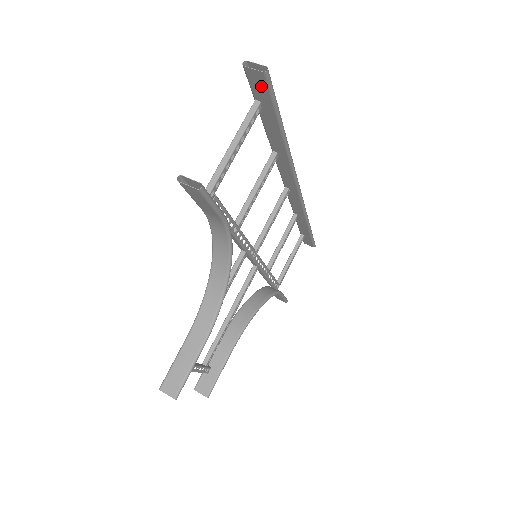
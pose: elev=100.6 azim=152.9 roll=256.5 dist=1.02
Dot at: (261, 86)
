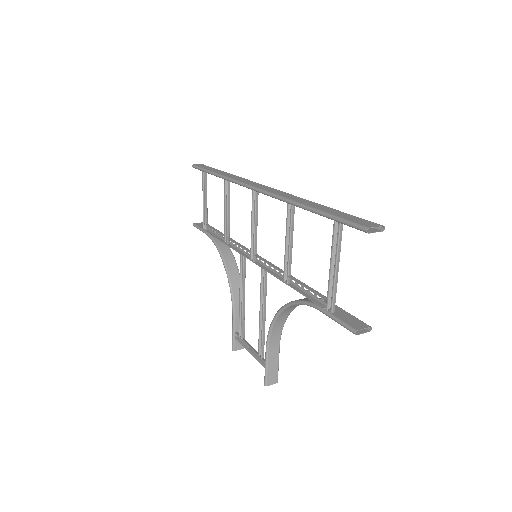
Dot at: occluded
